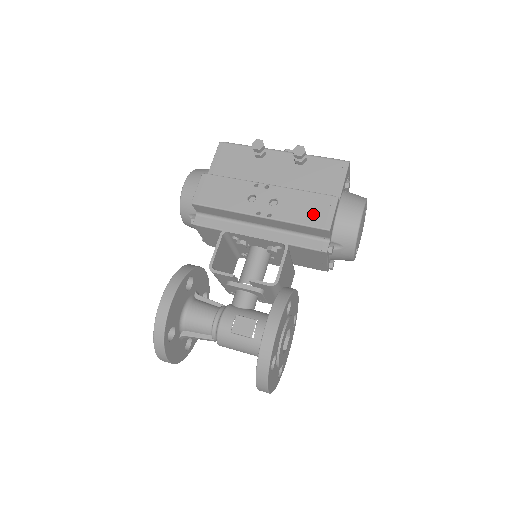
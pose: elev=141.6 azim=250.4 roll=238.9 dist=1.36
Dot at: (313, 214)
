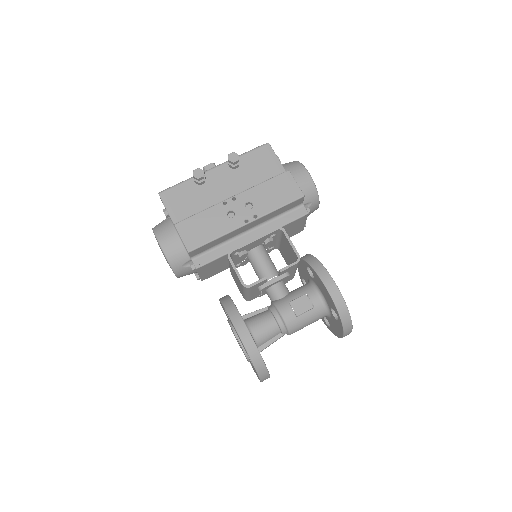
Dot at: (284, 193)
